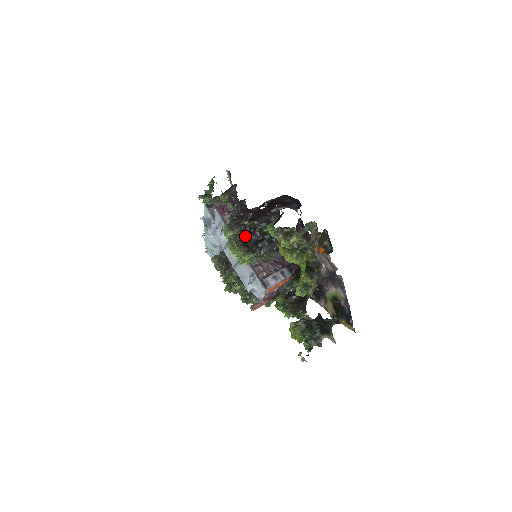
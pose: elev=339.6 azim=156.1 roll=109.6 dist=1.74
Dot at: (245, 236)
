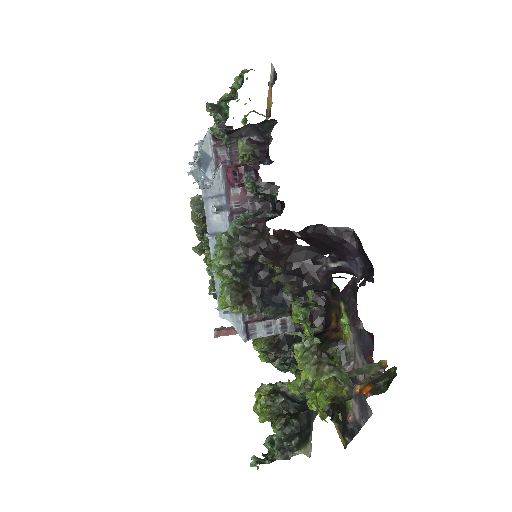
Dot at: (249, 270)
